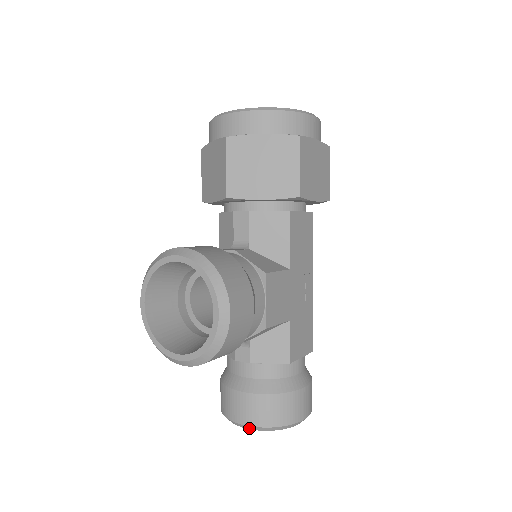
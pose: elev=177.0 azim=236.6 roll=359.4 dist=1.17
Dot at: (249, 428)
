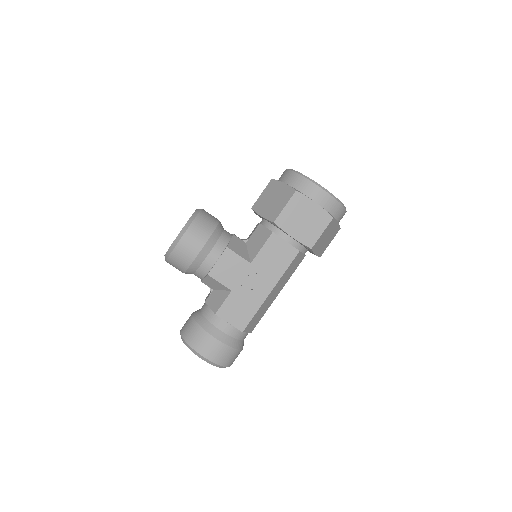
Dot at: occluded
